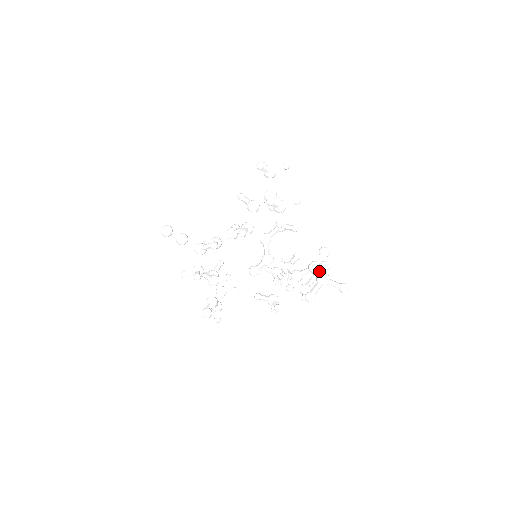
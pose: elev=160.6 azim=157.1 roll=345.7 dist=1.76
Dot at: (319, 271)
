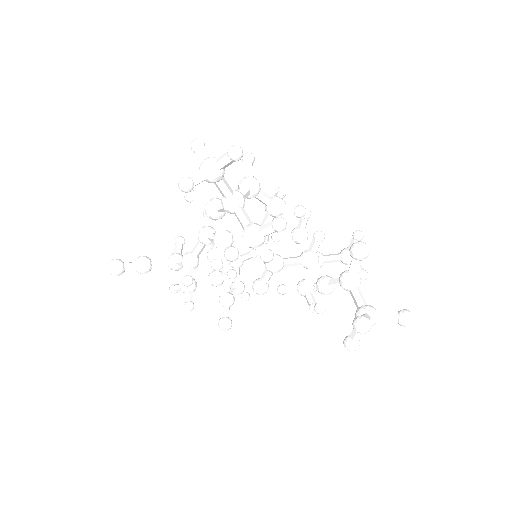
Dot at: (357, 298)
